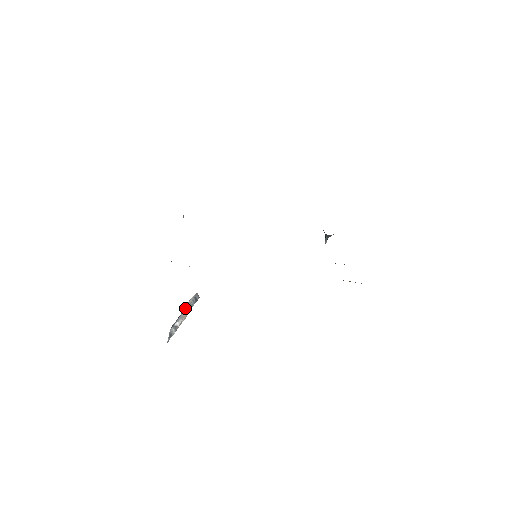
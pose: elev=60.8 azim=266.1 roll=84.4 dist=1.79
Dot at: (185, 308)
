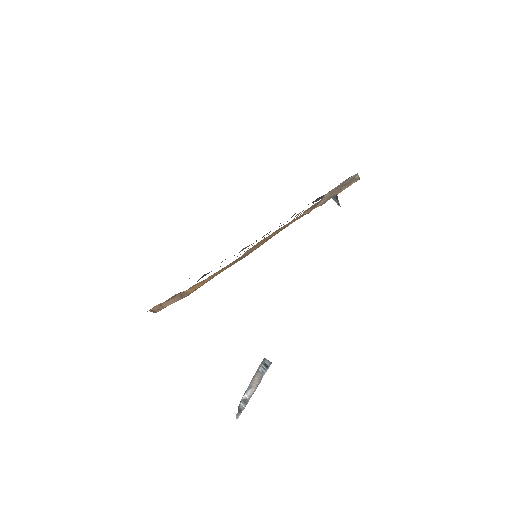
Dot at: (252, 378)
